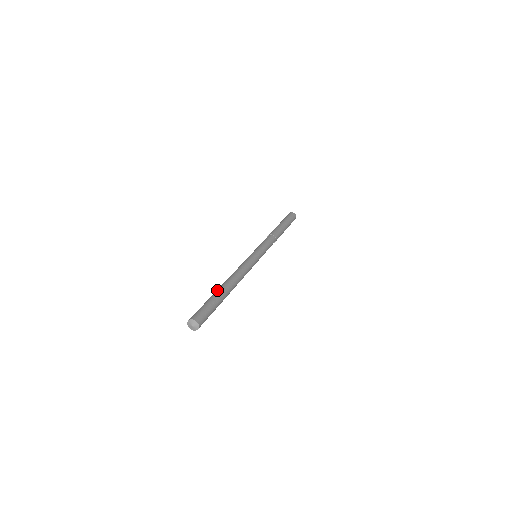
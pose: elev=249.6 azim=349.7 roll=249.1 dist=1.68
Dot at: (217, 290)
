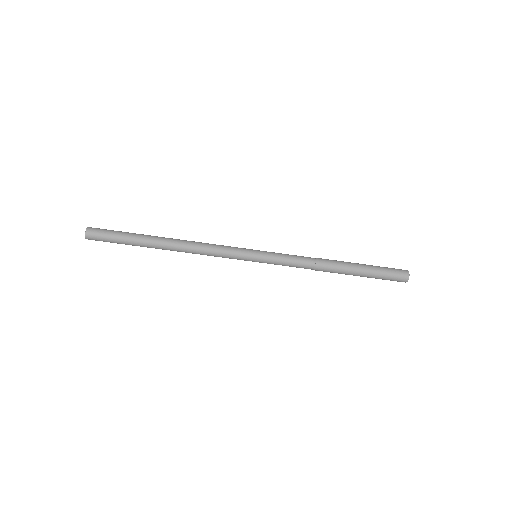
Dot at: occluded
